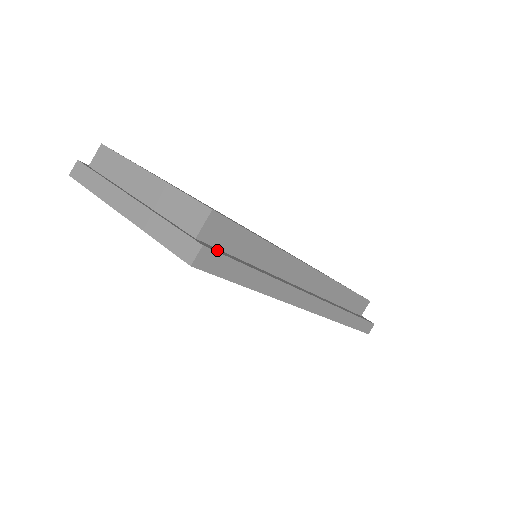
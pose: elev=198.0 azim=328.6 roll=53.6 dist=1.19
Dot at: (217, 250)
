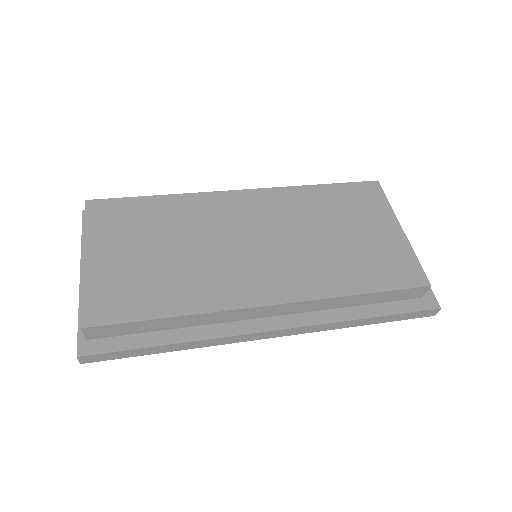
Dot at: (104, 346)
